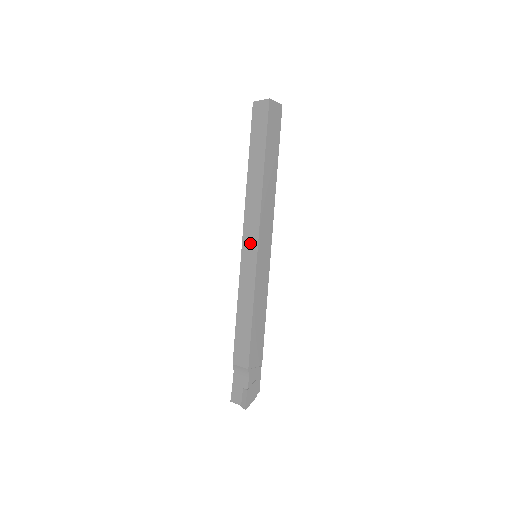
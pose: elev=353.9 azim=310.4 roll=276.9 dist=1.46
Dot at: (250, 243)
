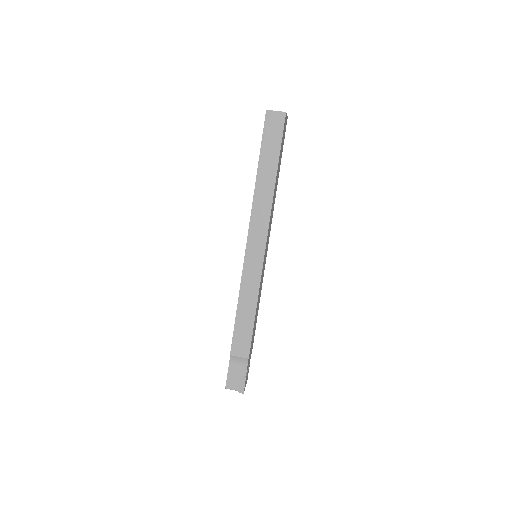
Dot at: (256, 245)
